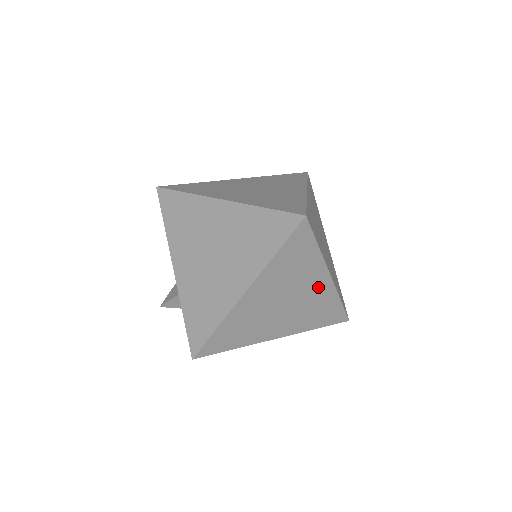
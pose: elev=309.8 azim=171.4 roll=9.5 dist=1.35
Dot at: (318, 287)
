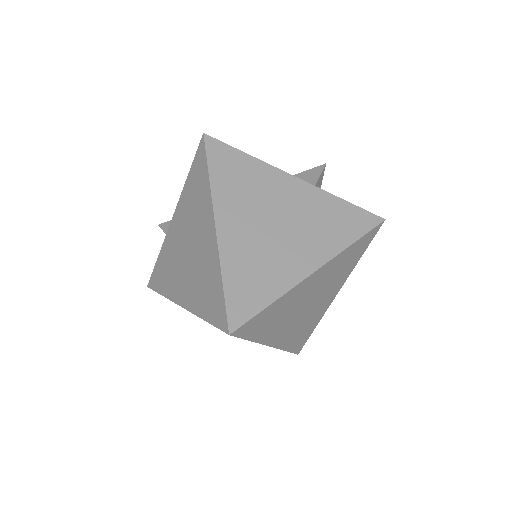
Dot at: occluded
